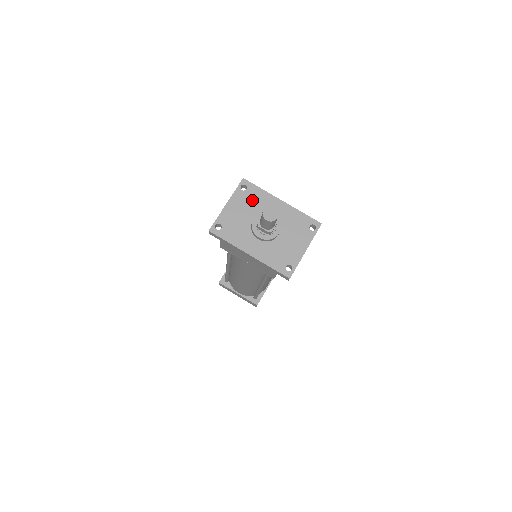
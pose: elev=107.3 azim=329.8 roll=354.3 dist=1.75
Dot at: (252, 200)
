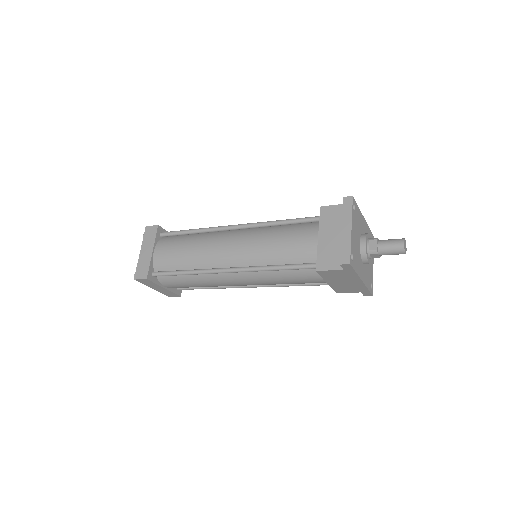
Dot at: (358, 221)
